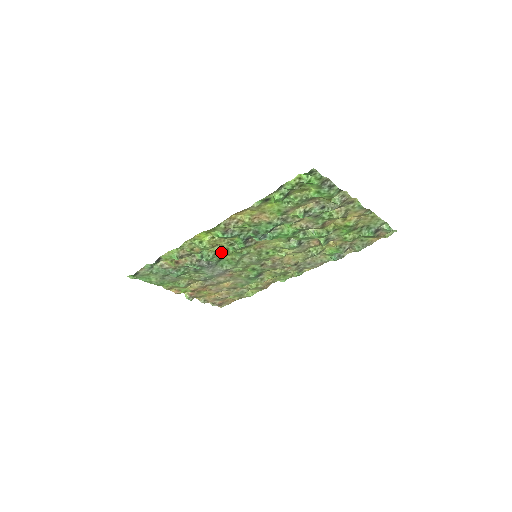
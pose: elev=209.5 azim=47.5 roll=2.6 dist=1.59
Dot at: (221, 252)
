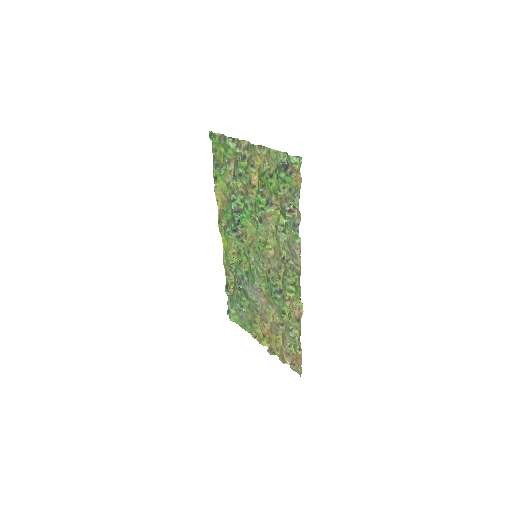
Dot at: (238, 258)
